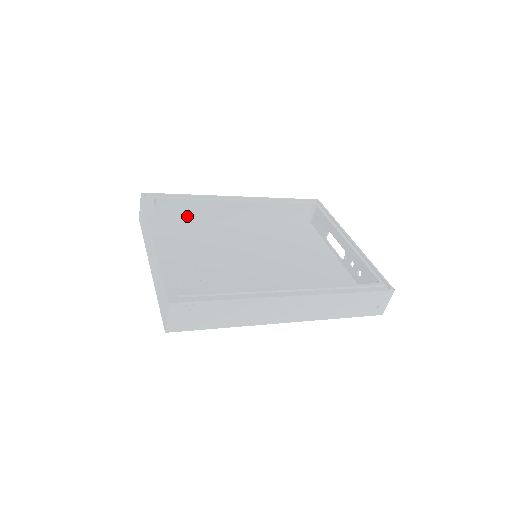
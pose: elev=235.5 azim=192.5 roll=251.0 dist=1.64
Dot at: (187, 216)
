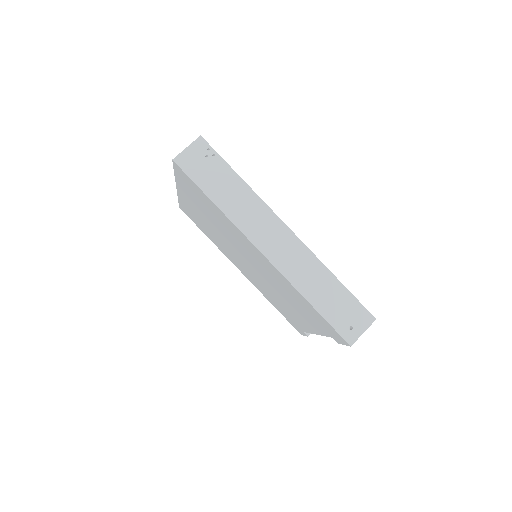
Dot at: occluded
